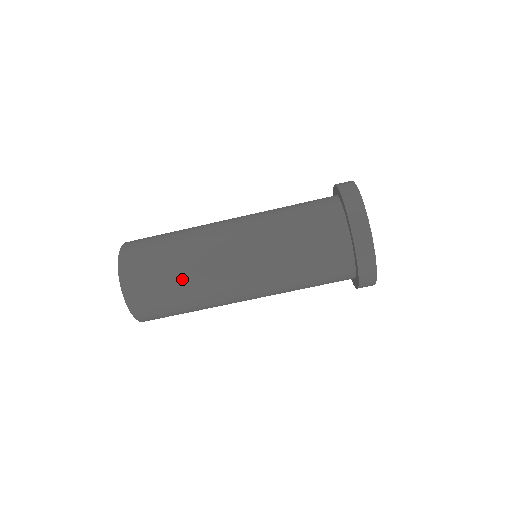
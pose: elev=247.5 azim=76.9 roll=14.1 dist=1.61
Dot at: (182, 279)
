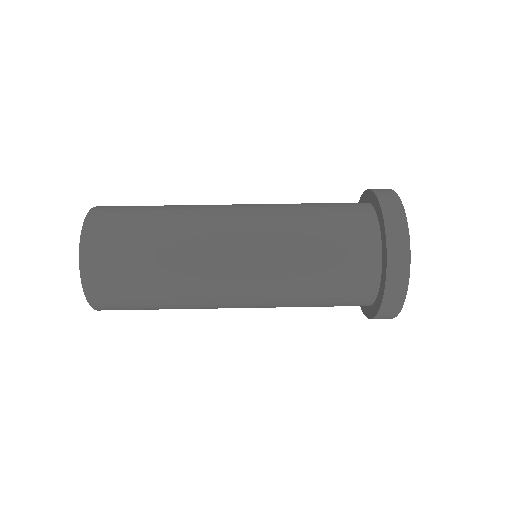
Dot at: occluded
